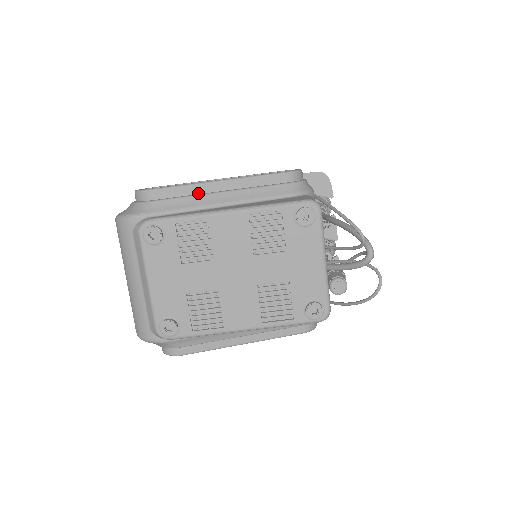
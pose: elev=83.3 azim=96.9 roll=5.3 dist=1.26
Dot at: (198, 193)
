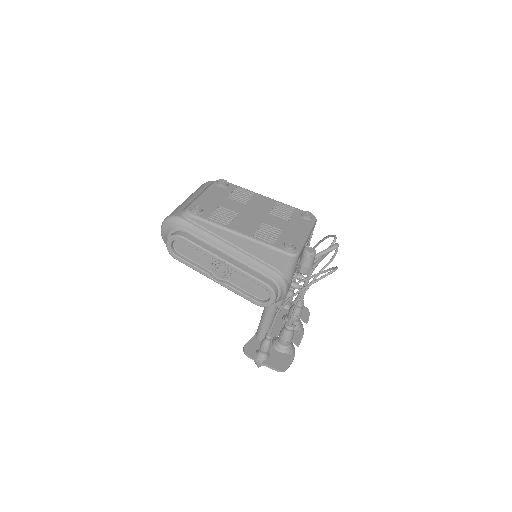
Dot at: occluded
